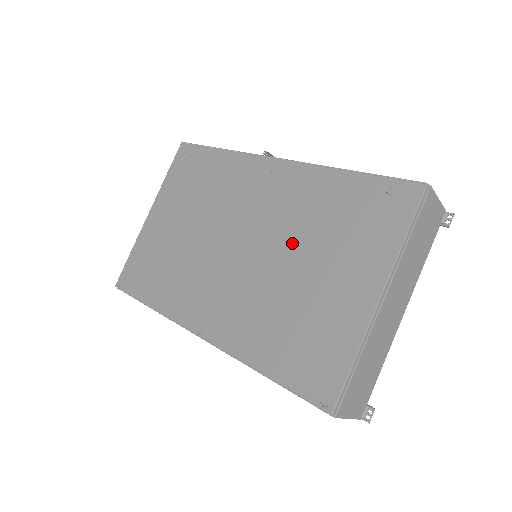
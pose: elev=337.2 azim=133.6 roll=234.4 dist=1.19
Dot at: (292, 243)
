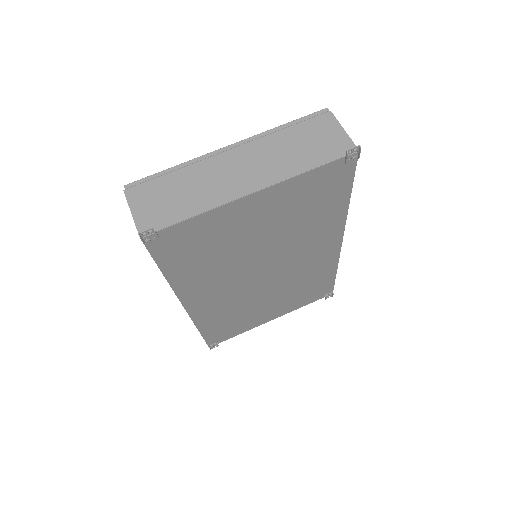
Dot at: occluded
